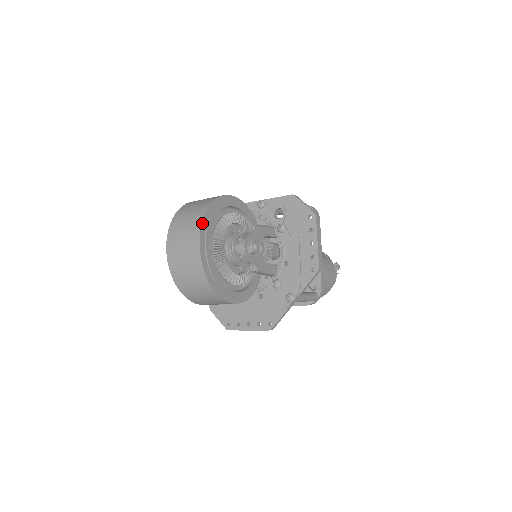
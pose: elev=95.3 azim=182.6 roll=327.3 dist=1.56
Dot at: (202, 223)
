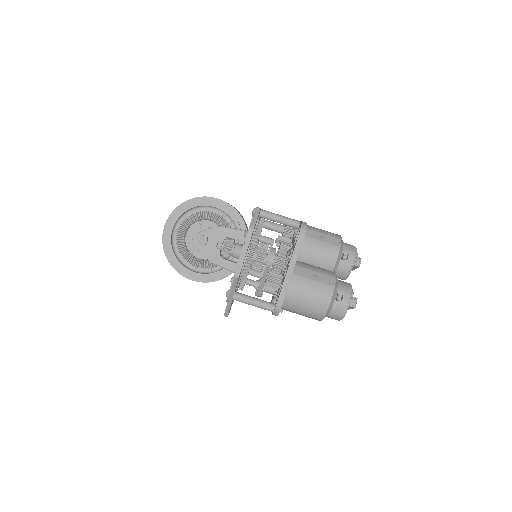
Dot at: (172, 212)
